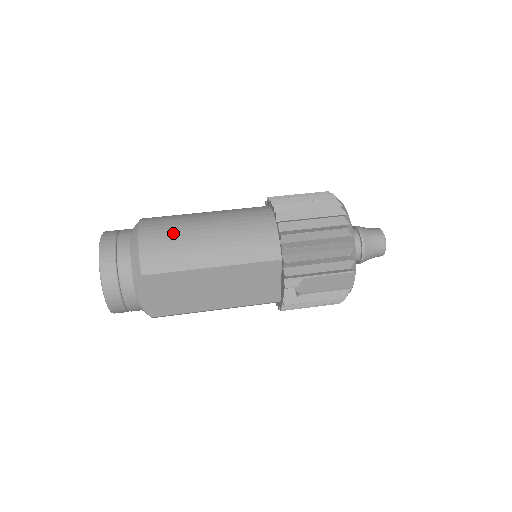
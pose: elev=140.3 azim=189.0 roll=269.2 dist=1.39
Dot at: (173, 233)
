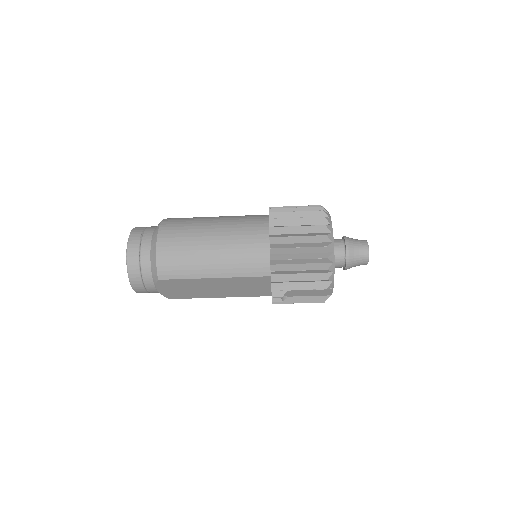
Dot at: (184, 247)
